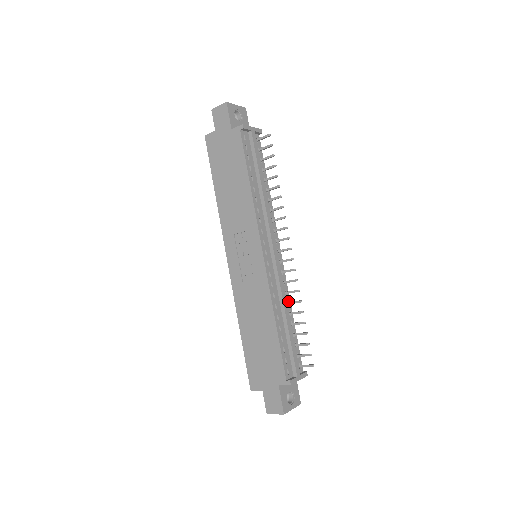
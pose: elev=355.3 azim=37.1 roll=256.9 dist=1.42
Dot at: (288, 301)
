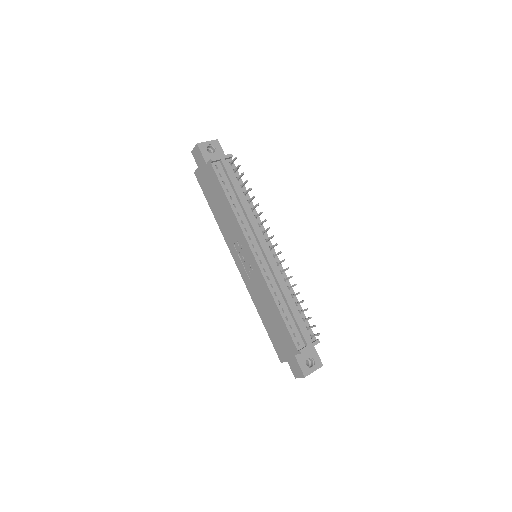
Dot at: (289, 286)
